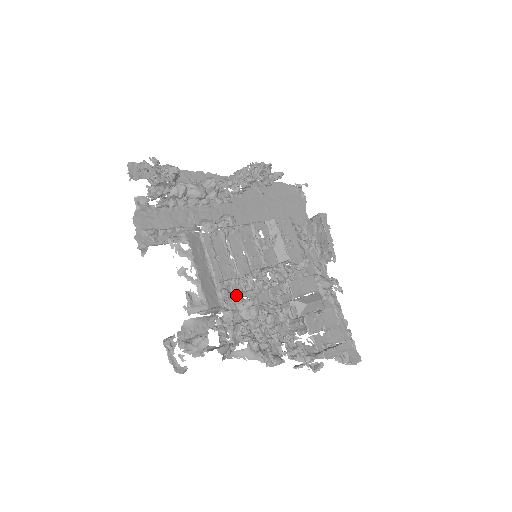
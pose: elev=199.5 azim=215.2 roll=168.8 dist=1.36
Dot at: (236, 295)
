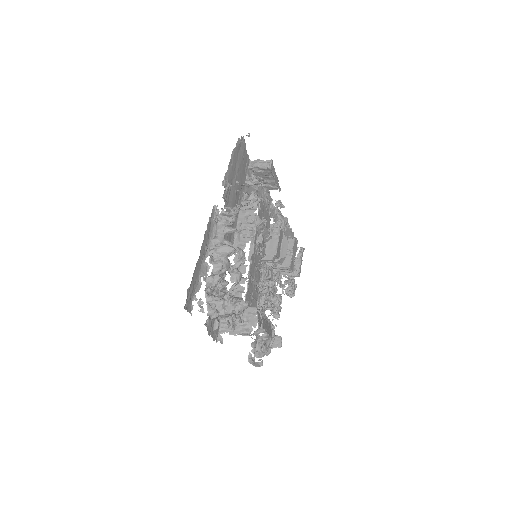
Dot at: occluded
